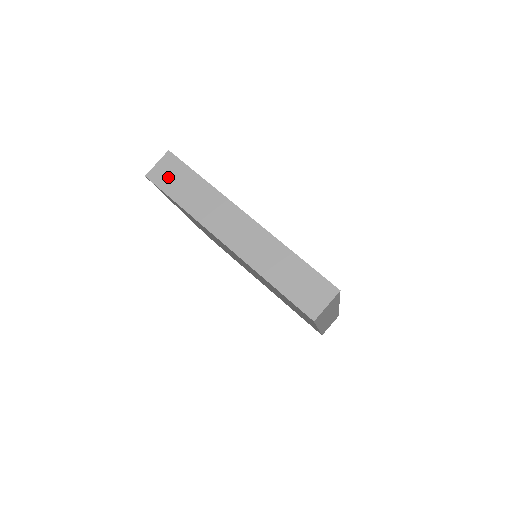
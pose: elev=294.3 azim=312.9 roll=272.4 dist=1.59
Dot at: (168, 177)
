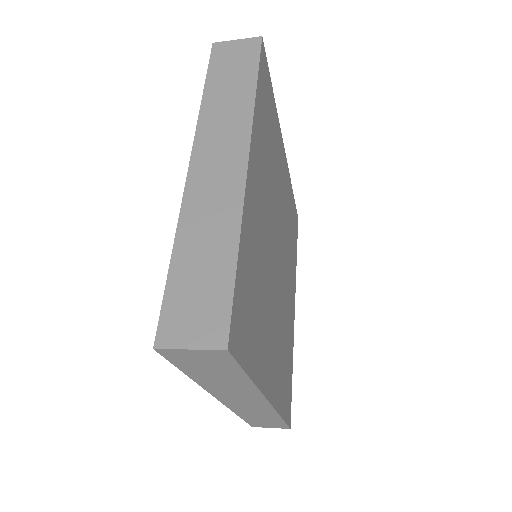
Dot at: (229, 59)
